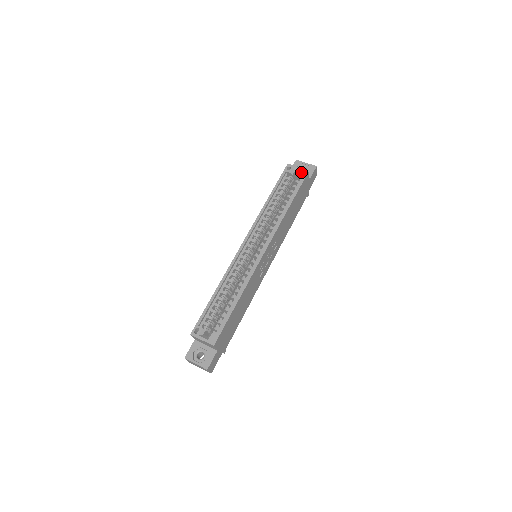
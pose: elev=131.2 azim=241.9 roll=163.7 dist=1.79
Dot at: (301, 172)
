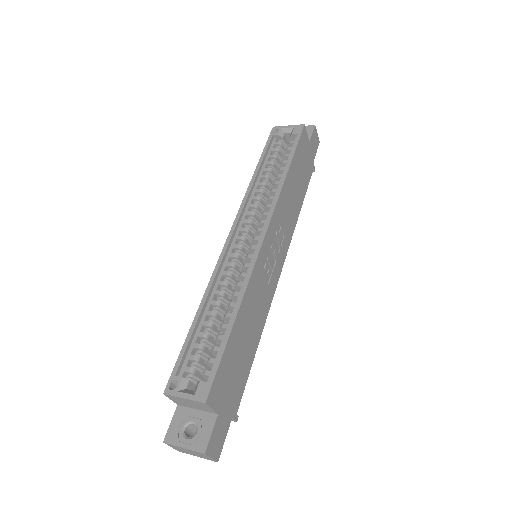
Dot at: (294, 129)
